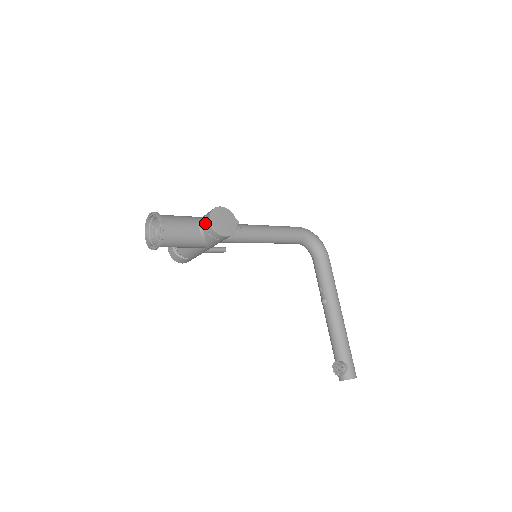
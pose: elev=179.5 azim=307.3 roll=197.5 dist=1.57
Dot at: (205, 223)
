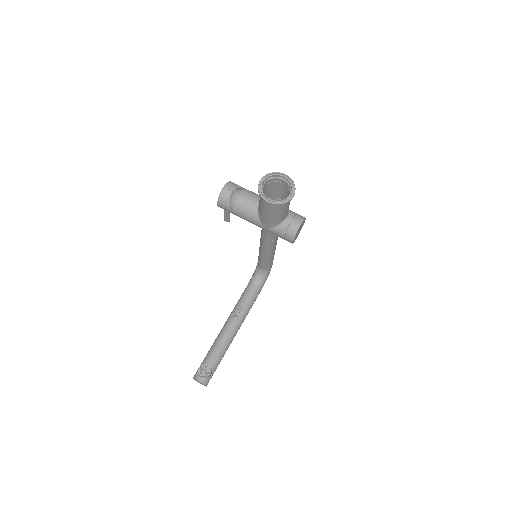
Dot at: (294, 220)
